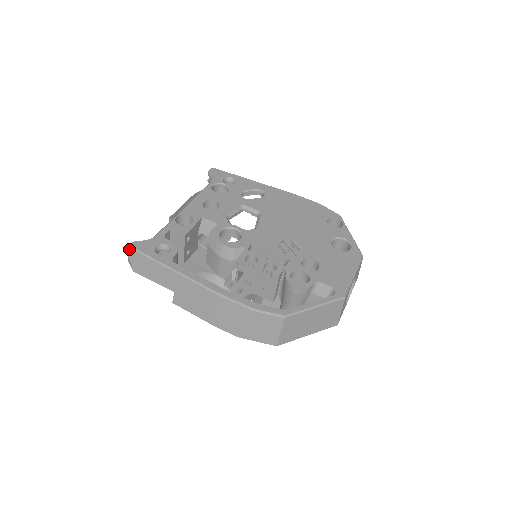
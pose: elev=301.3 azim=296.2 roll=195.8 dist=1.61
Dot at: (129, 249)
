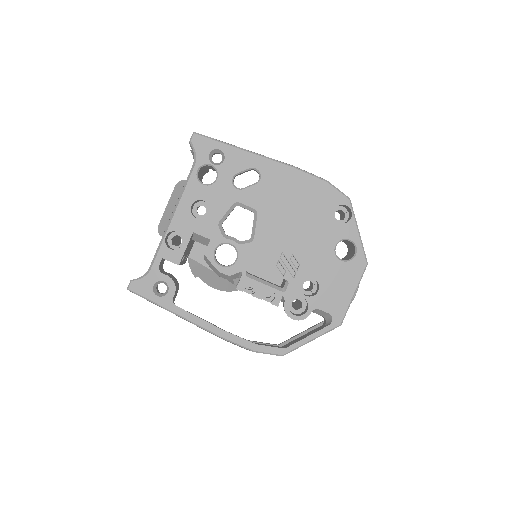
Dot at: (129, 290)
